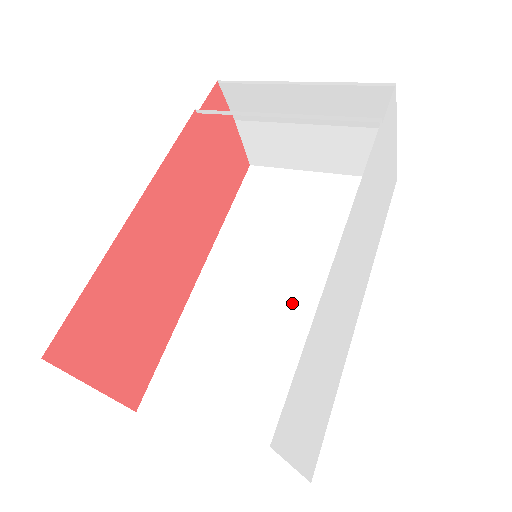
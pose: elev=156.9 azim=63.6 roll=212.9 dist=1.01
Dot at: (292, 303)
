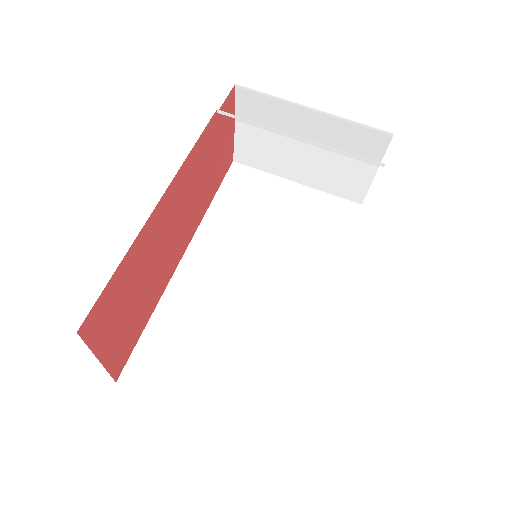
Dot at: (269, 298)
